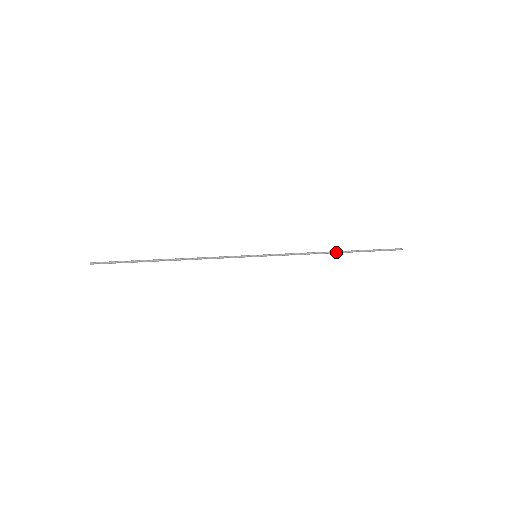
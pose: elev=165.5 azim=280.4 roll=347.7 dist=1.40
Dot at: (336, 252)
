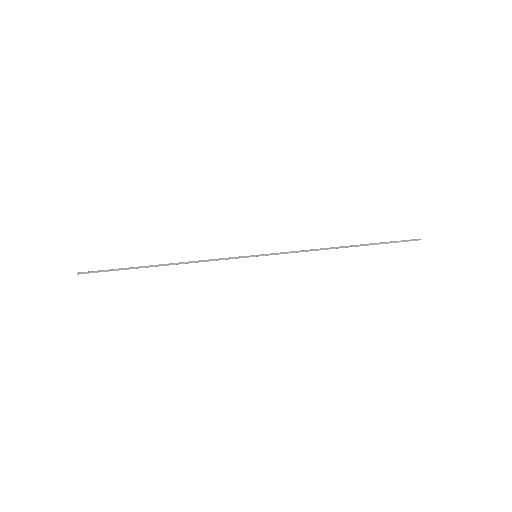
Dot at: (345, 247)
